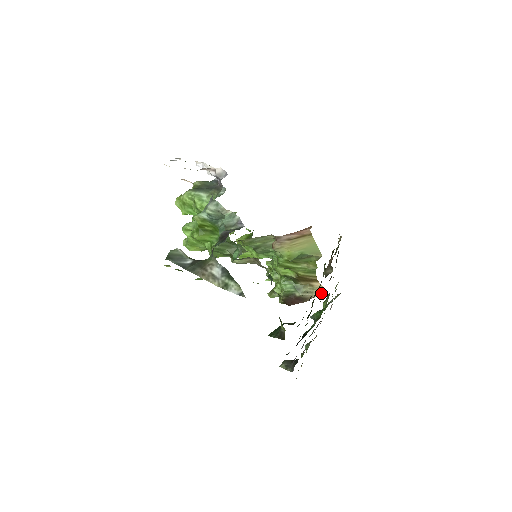
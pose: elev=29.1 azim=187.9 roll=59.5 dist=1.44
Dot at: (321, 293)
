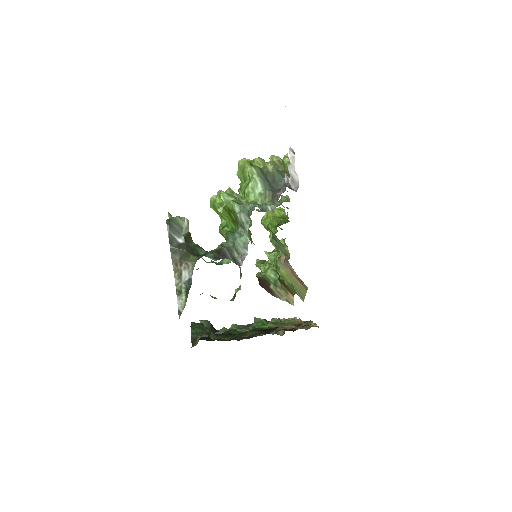
Dot at: (288, 302)
